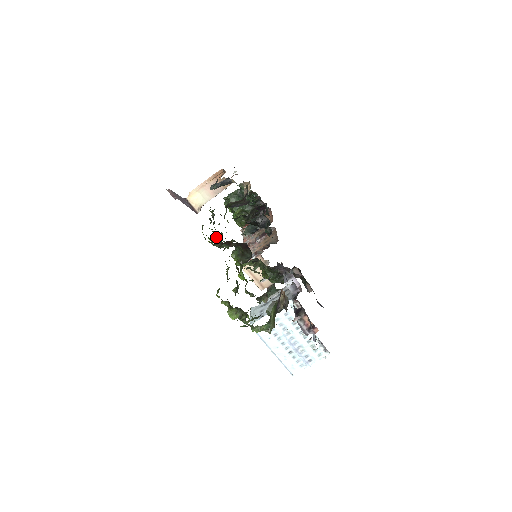
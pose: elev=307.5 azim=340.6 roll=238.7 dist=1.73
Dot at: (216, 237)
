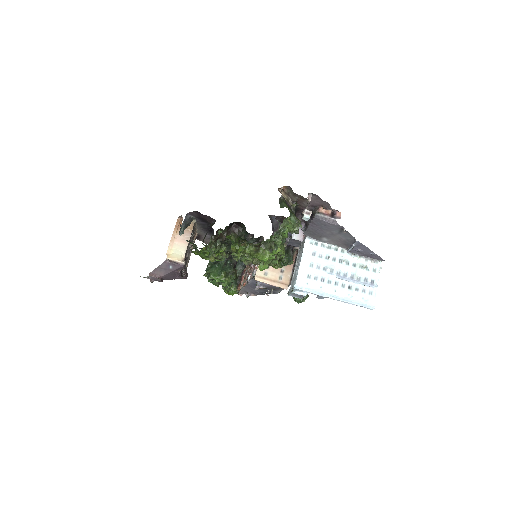
Dot at: (210, 256)
